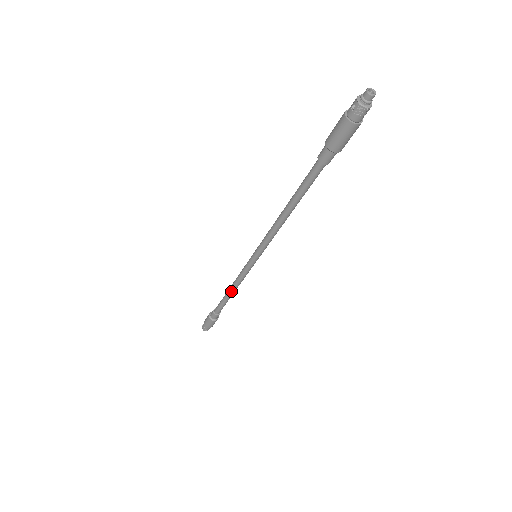
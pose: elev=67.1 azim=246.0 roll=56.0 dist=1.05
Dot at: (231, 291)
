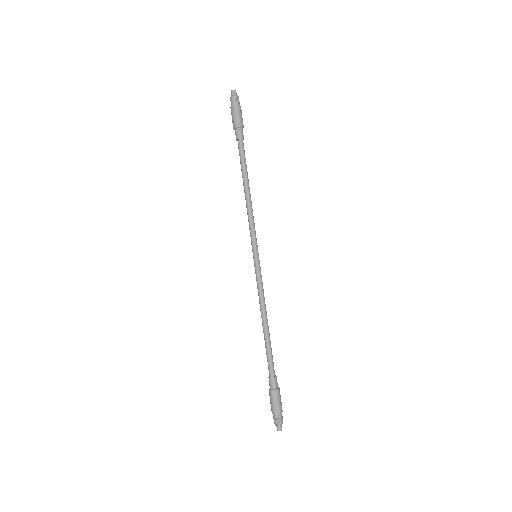
Dot at: (264, 320)
